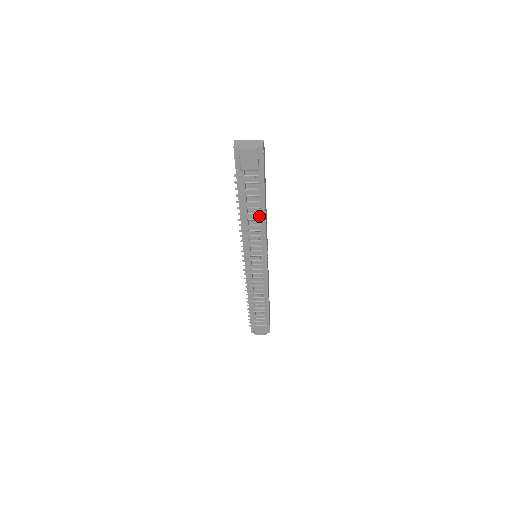
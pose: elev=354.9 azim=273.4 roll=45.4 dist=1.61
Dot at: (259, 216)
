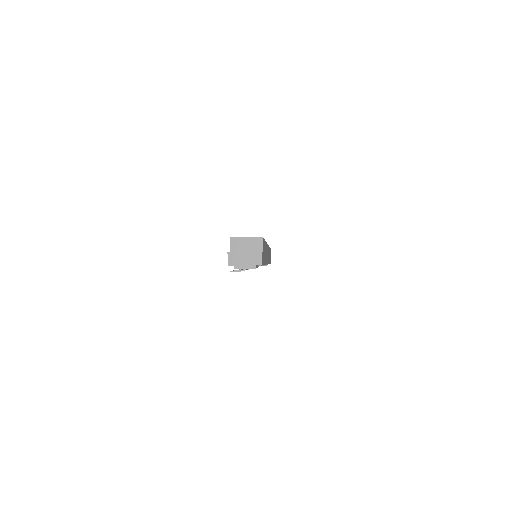
Dot at: occluded
